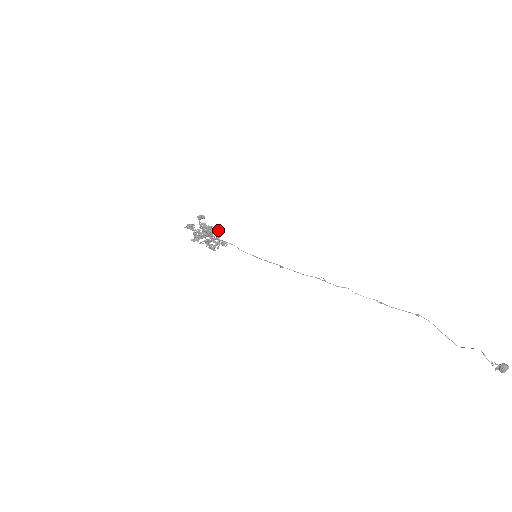
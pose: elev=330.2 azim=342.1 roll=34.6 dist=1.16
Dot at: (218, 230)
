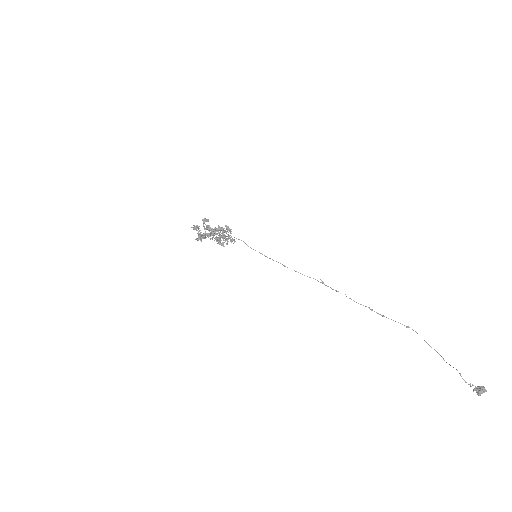
Dot at: (228, 229)
